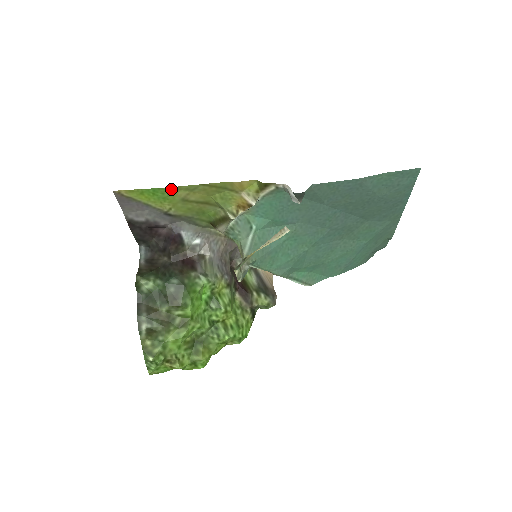
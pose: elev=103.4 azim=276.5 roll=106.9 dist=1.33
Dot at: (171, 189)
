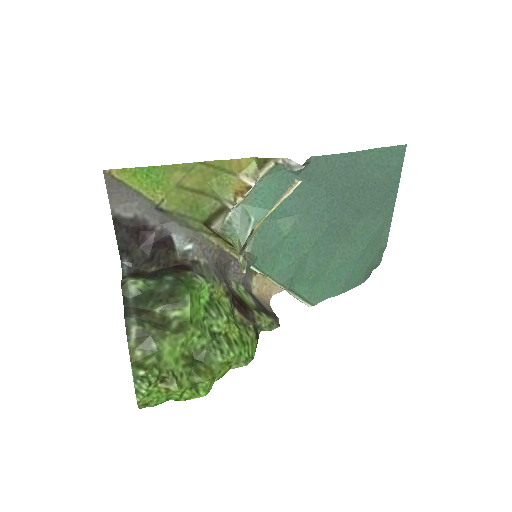
Dot at: (167, 168)
